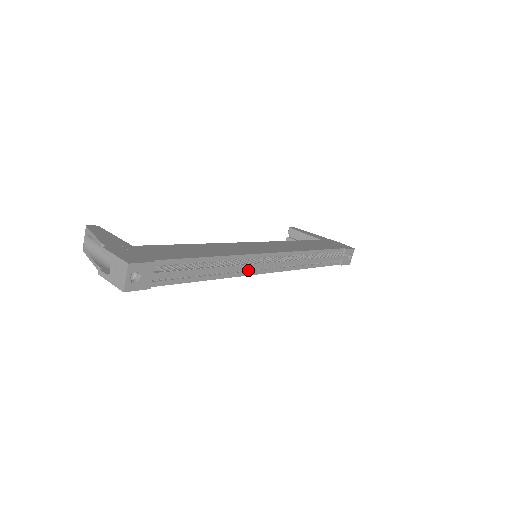
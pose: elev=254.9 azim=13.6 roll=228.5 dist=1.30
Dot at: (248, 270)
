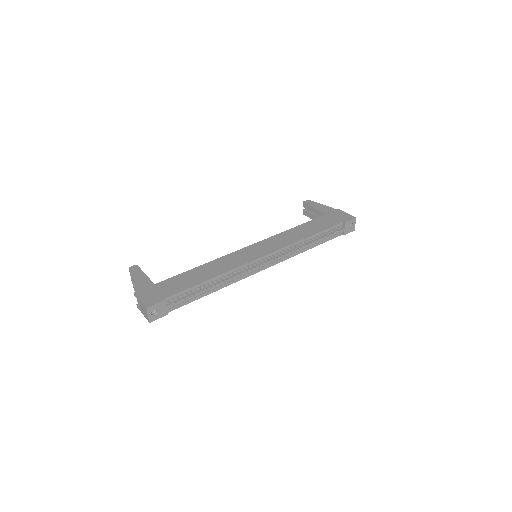
Dot at: (245, 274)
